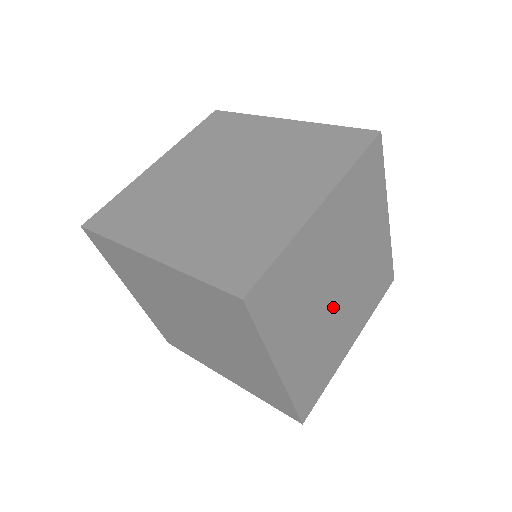
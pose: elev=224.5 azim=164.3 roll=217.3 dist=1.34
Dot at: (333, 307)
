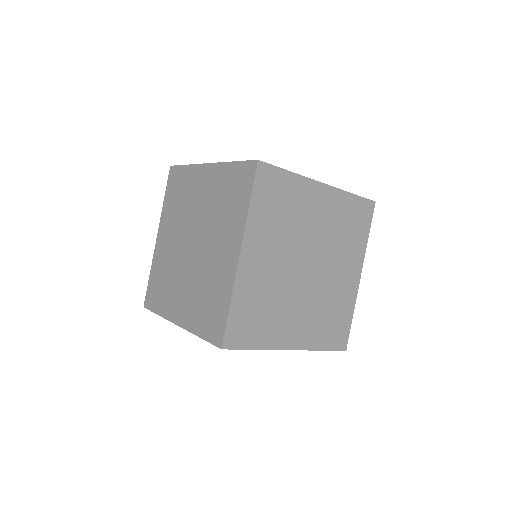
Dot at: occluded
